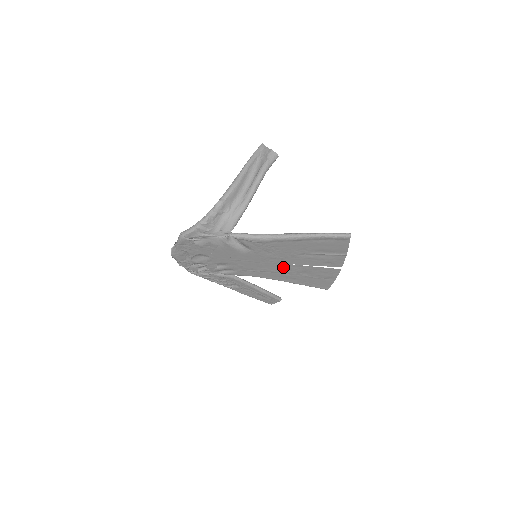
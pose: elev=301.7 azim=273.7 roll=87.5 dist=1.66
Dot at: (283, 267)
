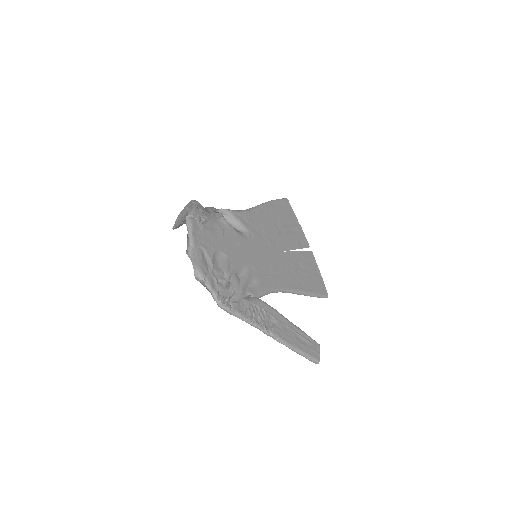
Dot at: (282, 260)
